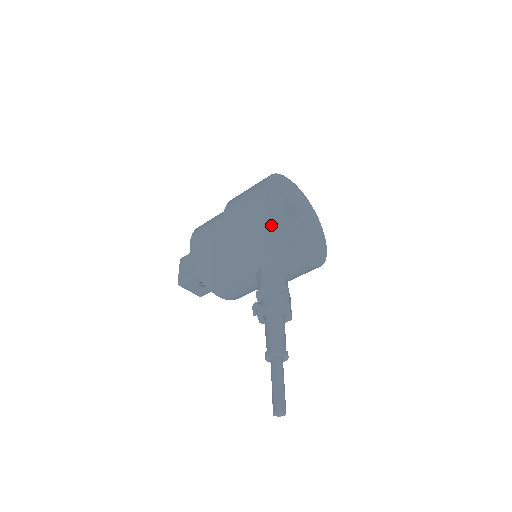
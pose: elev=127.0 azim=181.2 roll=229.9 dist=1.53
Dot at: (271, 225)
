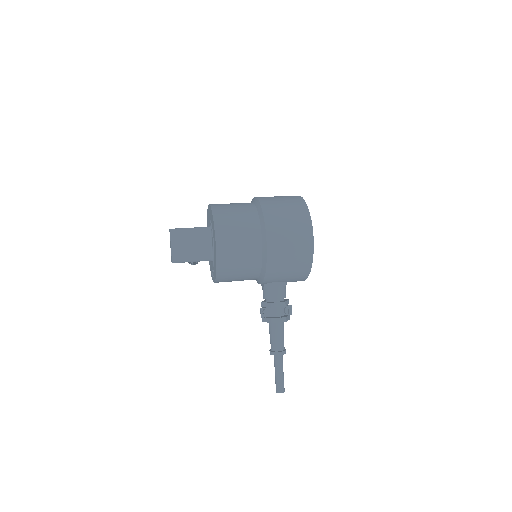
Dot at: (309, 266)
